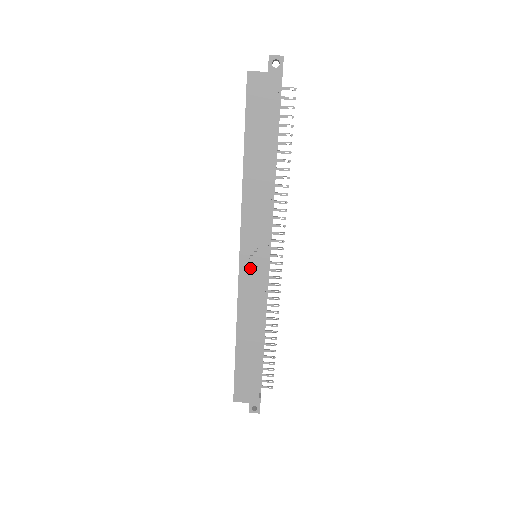
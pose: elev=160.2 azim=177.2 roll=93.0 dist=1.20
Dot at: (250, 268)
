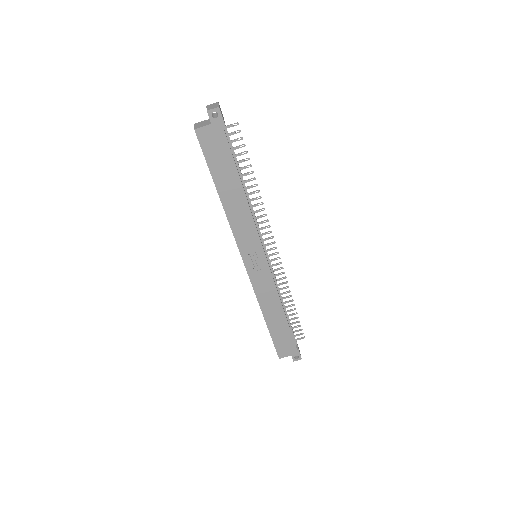
Dot at: (255, 268)
